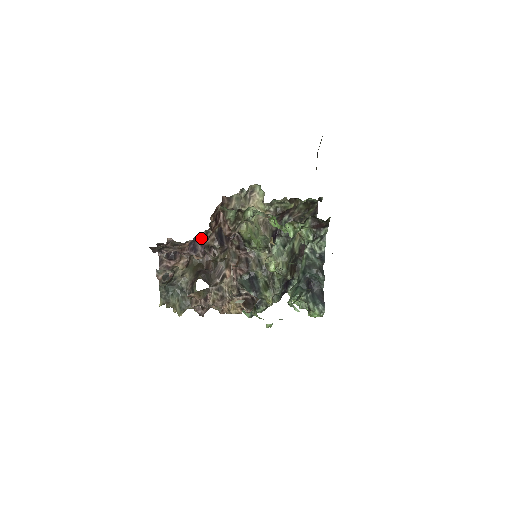
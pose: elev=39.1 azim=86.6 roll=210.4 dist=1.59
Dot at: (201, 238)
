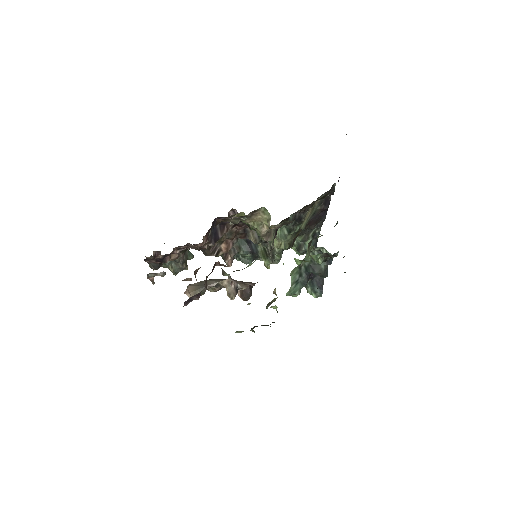
Dot at: (196, 294)
